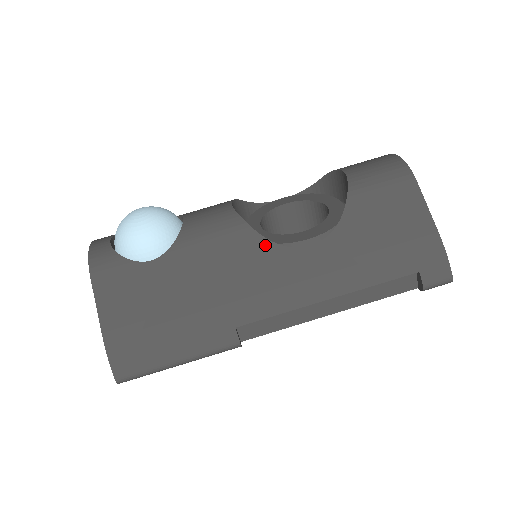
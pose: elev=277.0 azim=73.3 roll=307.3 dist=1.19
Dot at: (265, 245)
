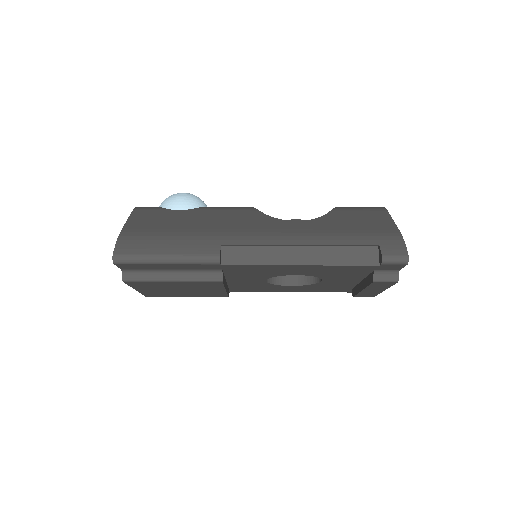
Dot at: (263, 216)
